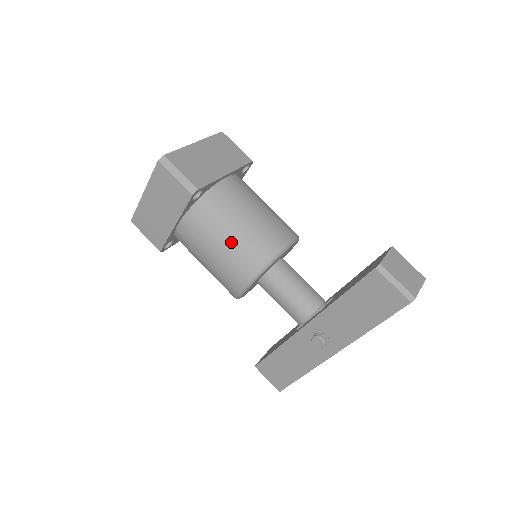
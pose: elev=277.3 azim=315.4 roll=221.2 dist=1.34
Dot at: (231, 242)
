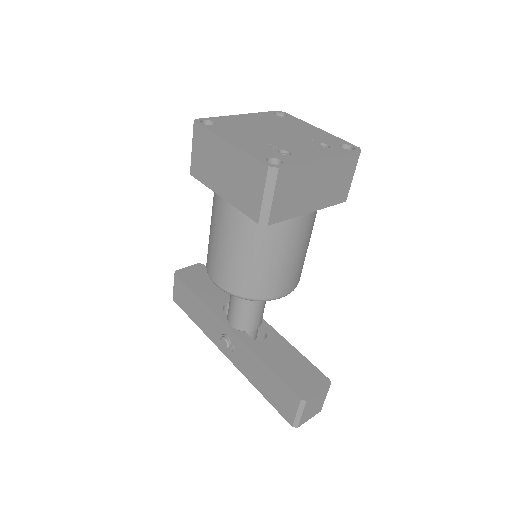
Dot at: (246, 262)
